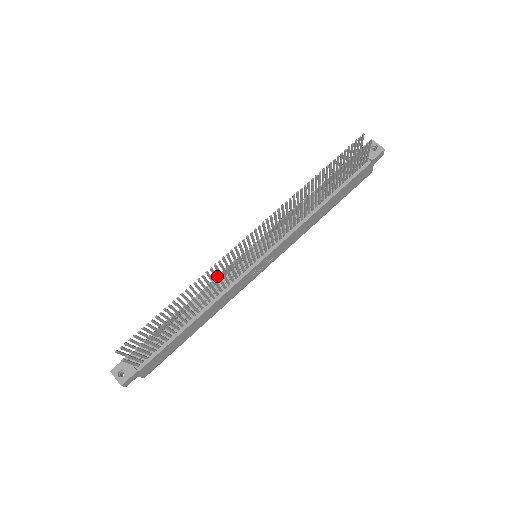
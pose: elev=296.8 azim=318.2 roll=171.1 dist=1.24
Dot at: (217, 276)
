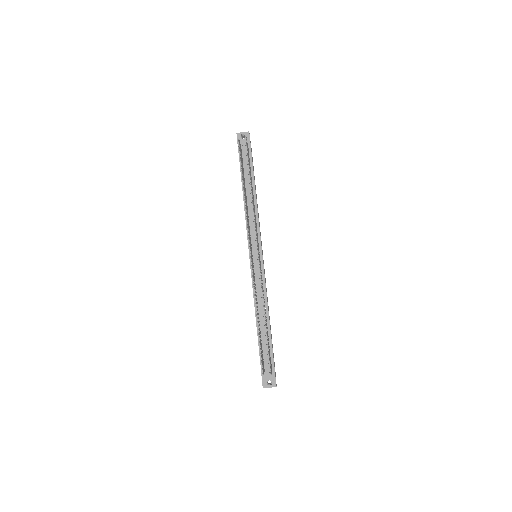
Dot at: (262, 287)
